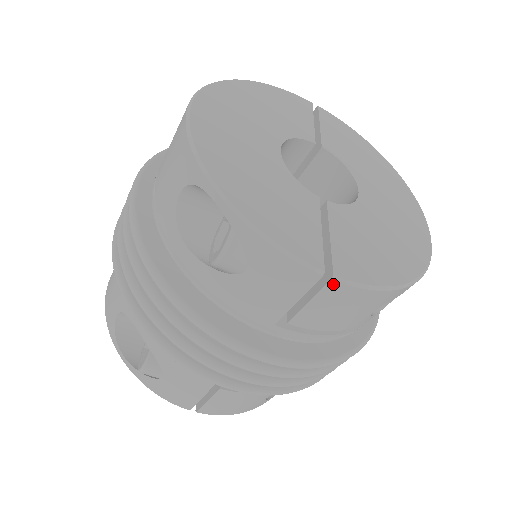
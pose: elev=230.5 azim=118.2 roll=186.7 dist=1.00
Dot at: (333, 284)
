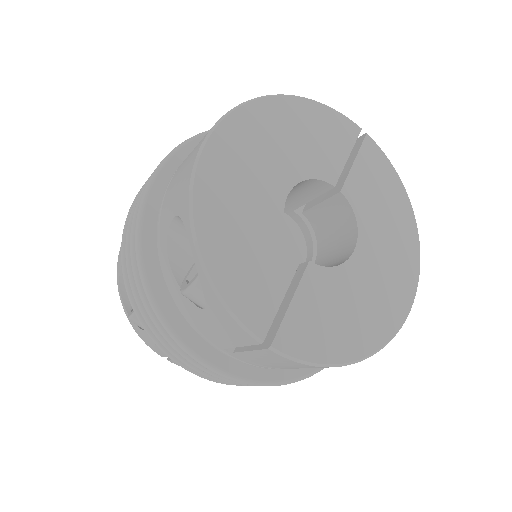
Dot at: (270, 351)
